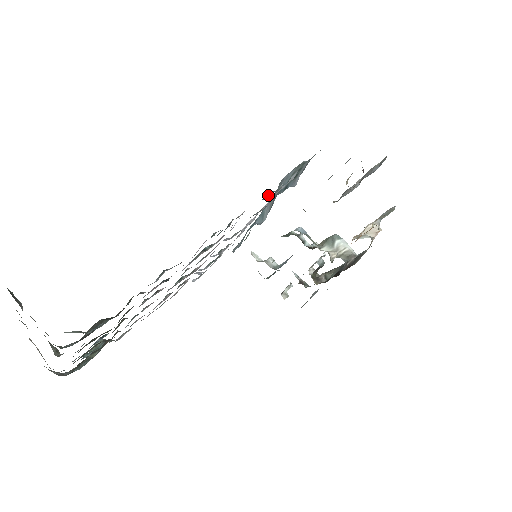
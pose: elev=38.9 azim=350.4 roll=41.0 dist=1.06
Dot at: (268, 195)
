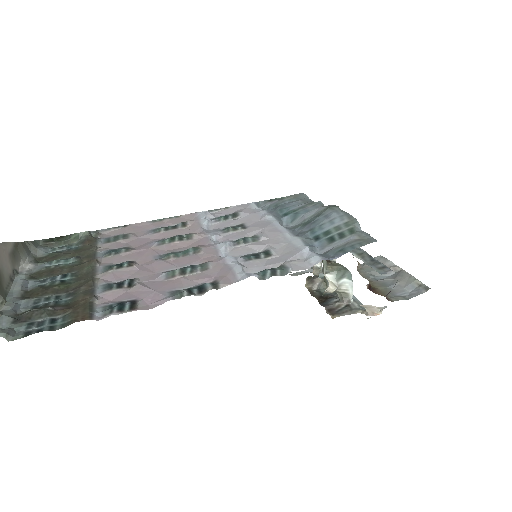
Dot at: (268, 275)
